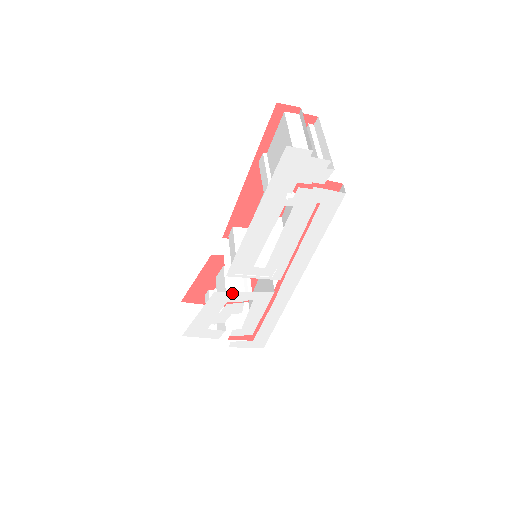
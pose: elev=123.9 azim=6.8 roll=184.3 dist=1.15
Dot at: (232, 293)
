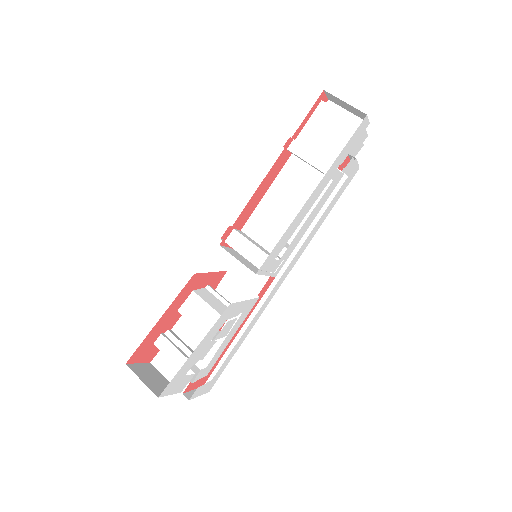
Dot at: (238, 304)
